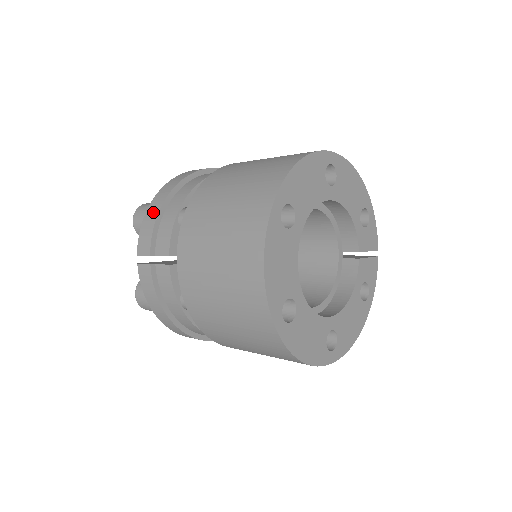
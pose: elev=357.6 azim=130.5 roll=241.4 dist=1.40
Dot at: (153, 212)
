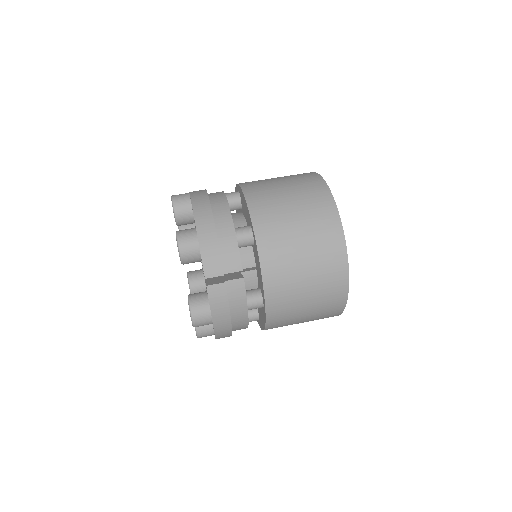
Dot at: (209, 237)
